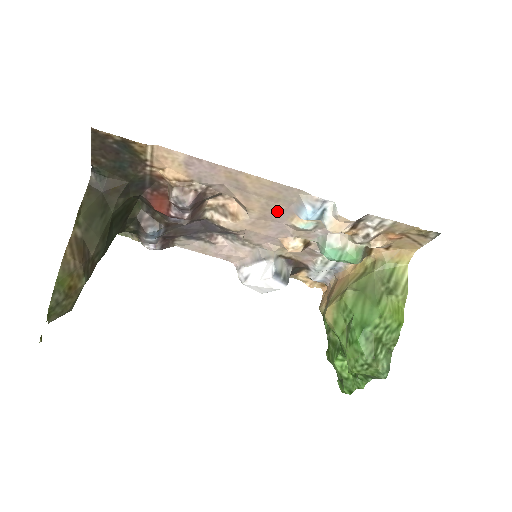
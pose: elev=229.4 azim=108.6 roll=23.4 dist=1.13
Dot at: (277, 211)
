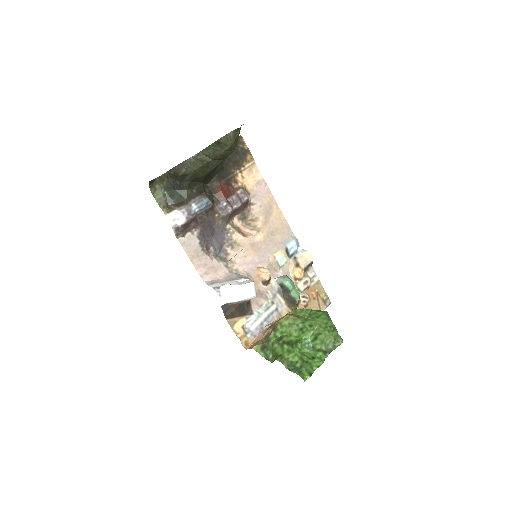
Dot at: (272, 242)
